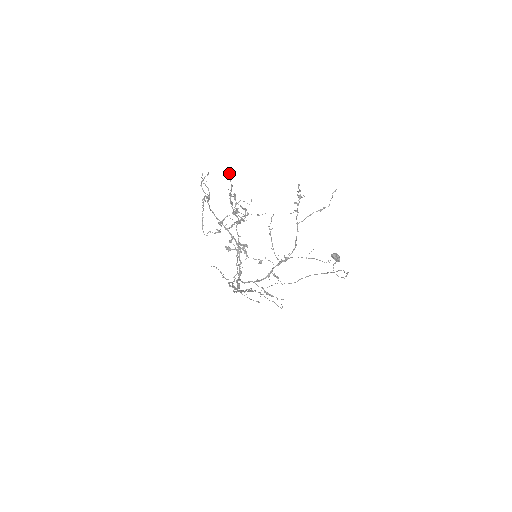
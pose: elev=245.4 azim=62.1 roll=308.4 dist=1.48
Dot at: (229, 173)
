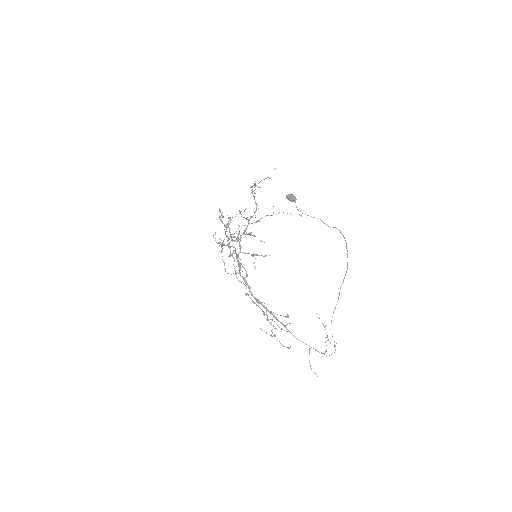
Dot at: (219, 209)
